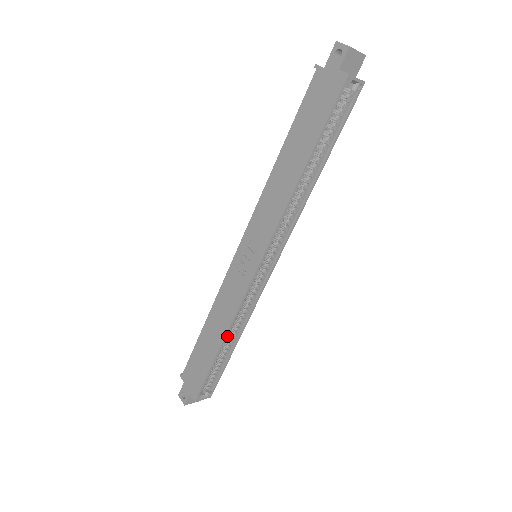
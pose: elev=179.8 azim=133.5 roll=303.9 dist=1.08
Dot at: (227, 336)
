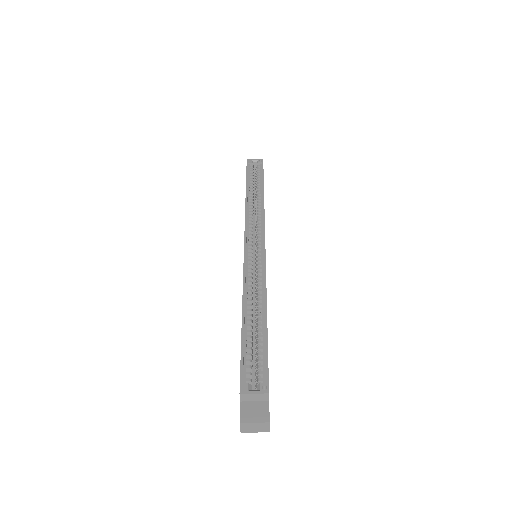
Dot at: (252, 310)
